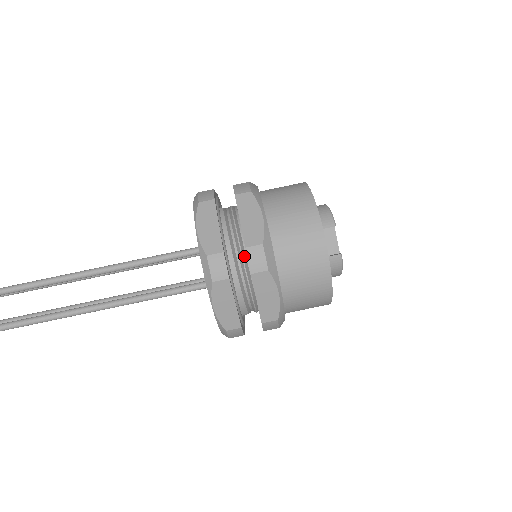
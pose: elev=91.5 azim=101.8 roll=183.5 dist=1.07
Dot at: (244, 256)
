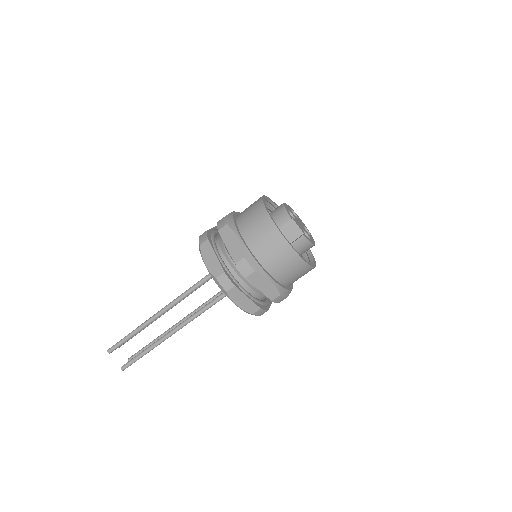
Dot at: occluded
